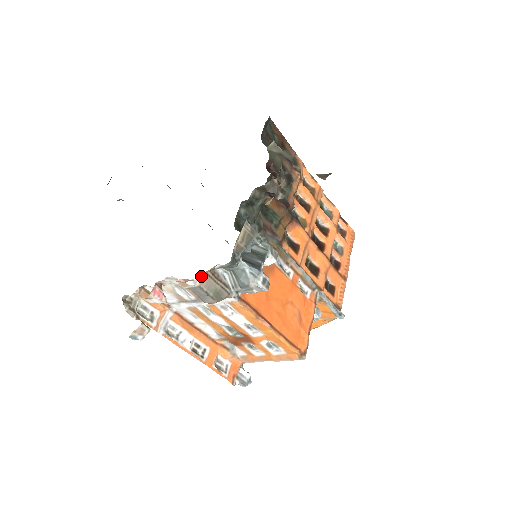
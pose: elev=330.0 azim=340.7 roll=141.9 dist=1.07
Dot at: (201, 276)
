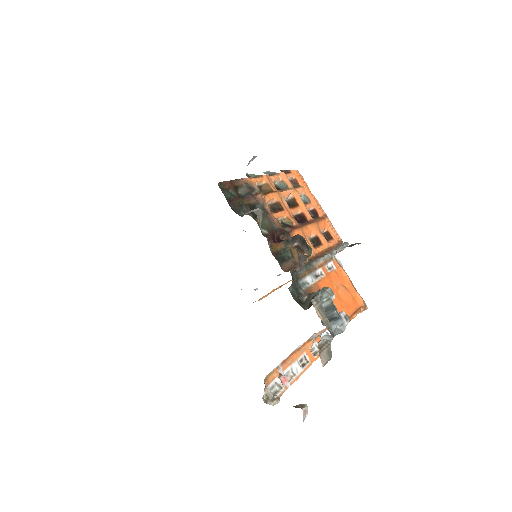
Dot at: occluded
